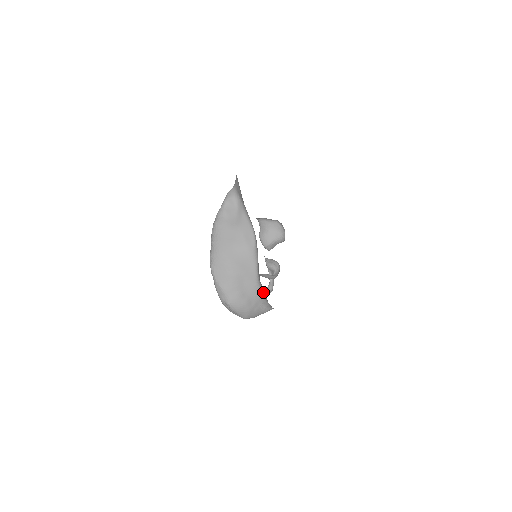
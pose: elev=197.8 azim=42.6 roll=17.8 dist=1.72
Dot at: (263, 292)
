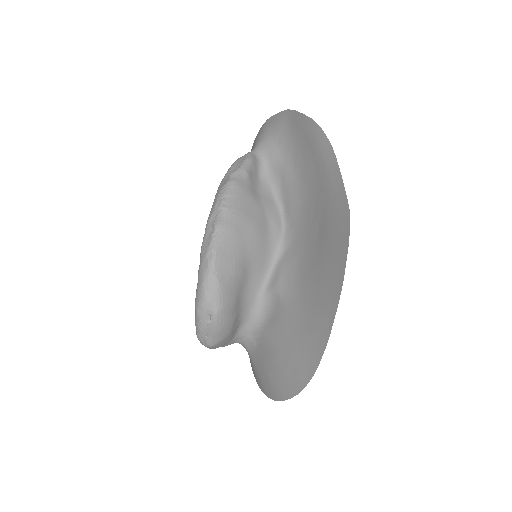
Dot at: (260, 311)
